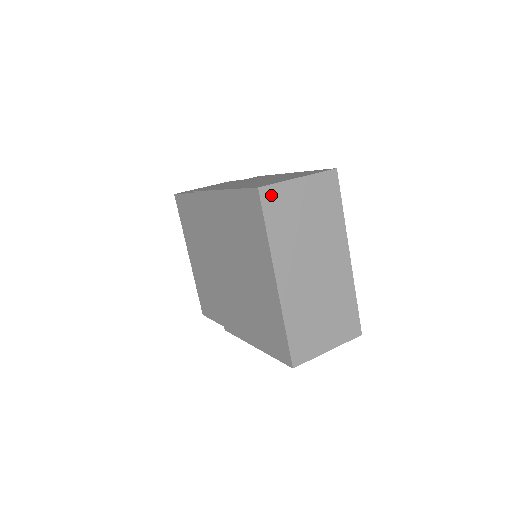
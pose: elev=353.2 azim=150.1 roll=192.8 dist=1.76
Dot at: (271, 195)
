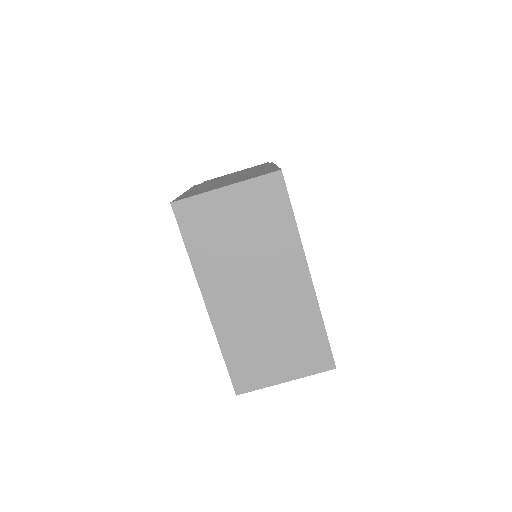
Dot at: (188, 210)
